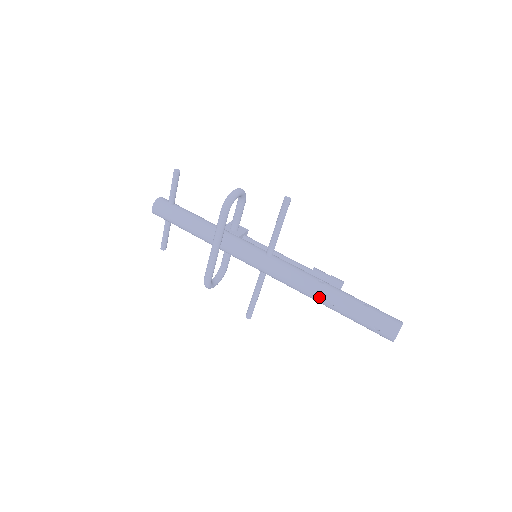
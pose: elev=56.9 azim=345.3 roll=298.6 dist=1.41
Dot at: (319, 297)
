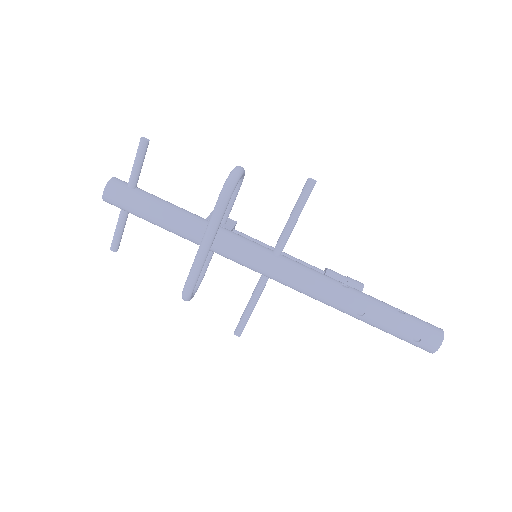
Dot at: (345, 305)
